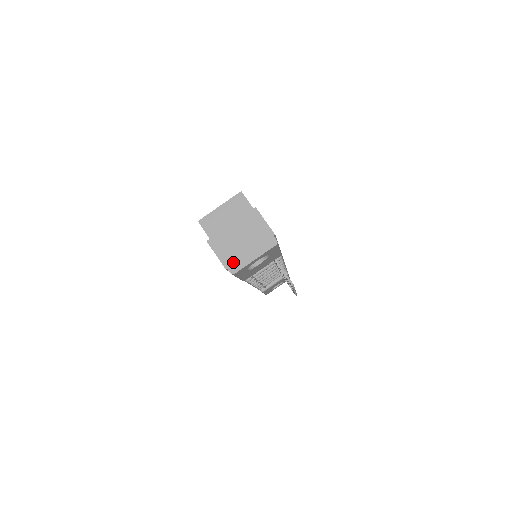
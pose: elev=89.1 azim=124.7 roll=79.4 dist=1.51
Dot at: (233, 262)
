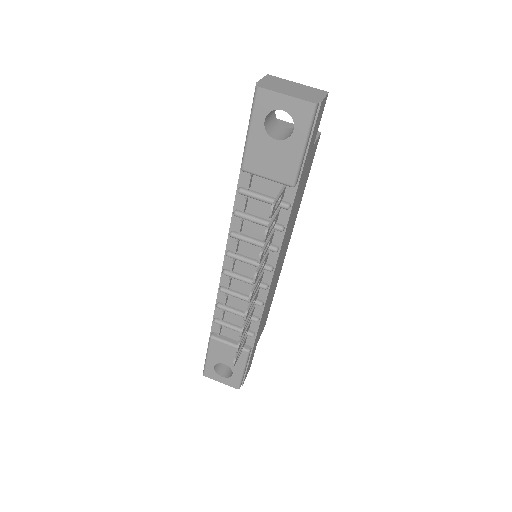
Dot at: (268, 85)
